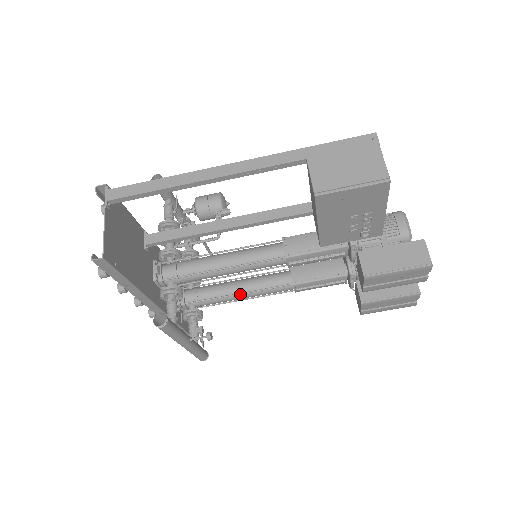
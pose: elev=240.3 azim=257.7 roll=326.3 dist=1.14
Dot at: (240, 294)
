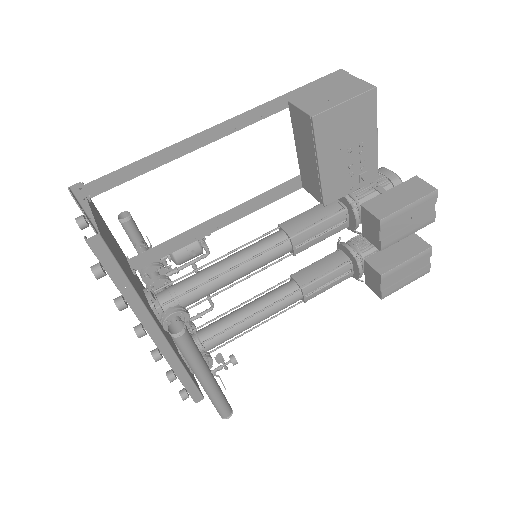
Dot at: (247, 320)
